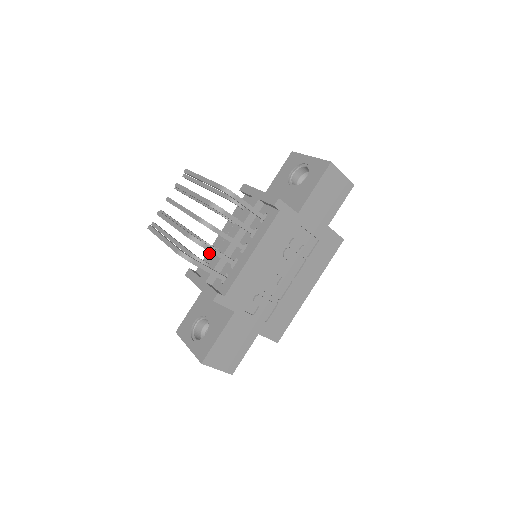
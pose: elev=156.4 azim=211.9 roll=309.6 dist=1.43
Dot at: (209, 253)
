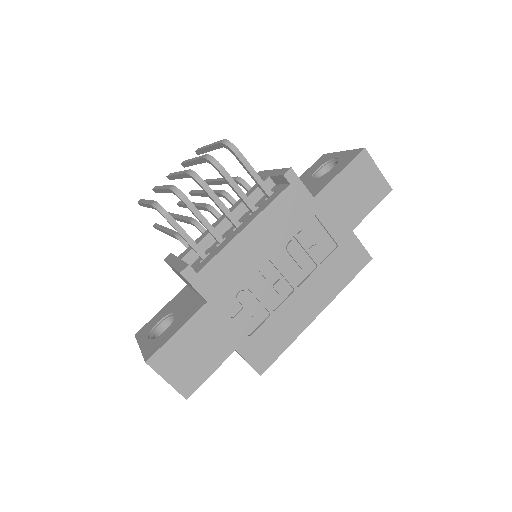
Dot at: occluded
